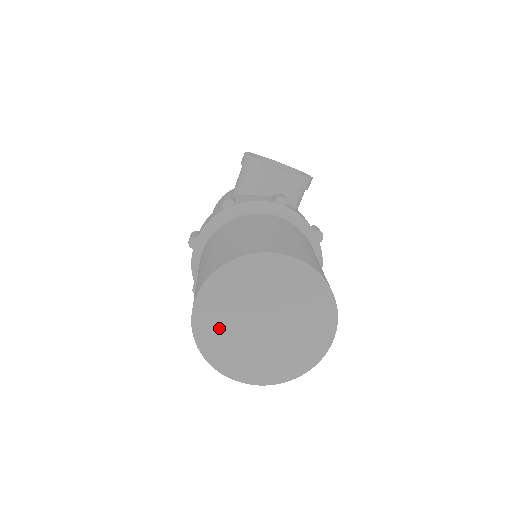
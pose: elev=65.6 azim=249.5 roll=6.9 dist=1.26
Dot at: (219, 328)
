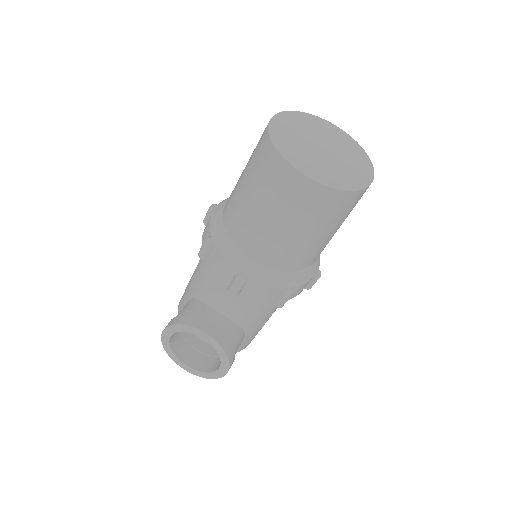
Dot at: (289, 137)
